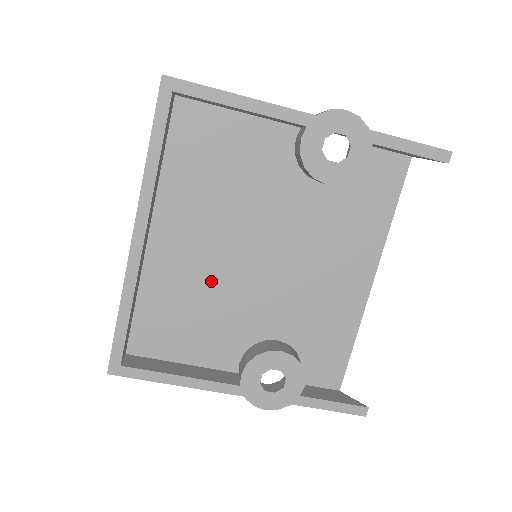
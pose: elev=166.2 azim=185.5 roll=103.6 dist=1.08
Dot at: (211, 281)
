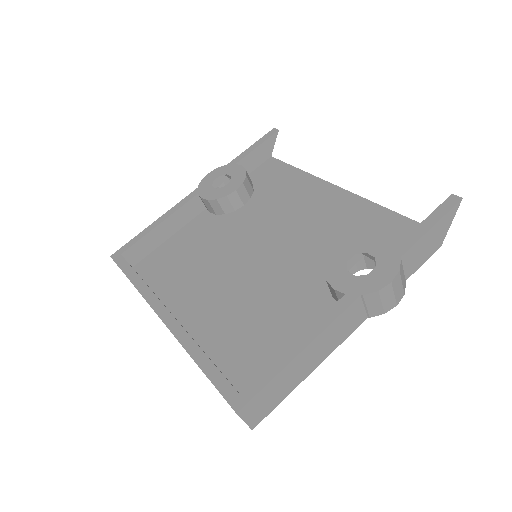
Dot at: (249, 296)
